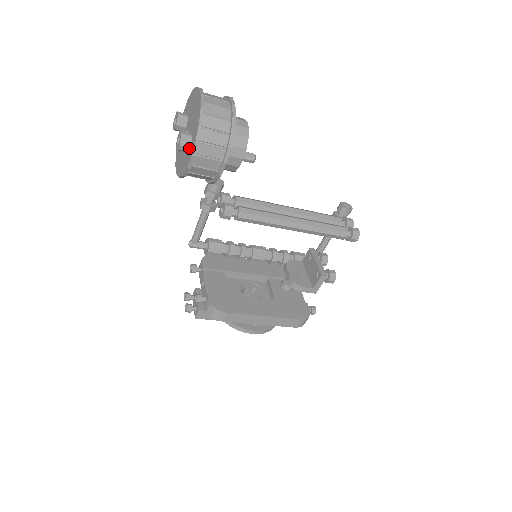
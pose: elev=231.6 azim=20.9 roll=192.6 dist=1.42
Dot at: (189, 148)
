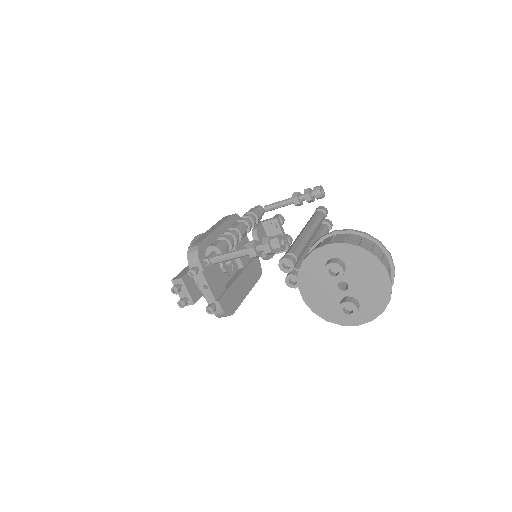
Dot at: occluded
